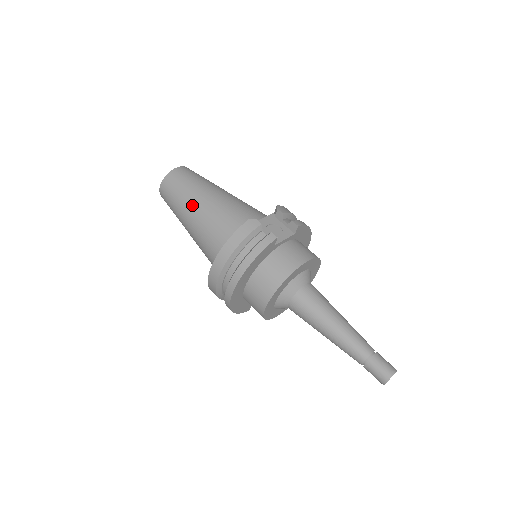
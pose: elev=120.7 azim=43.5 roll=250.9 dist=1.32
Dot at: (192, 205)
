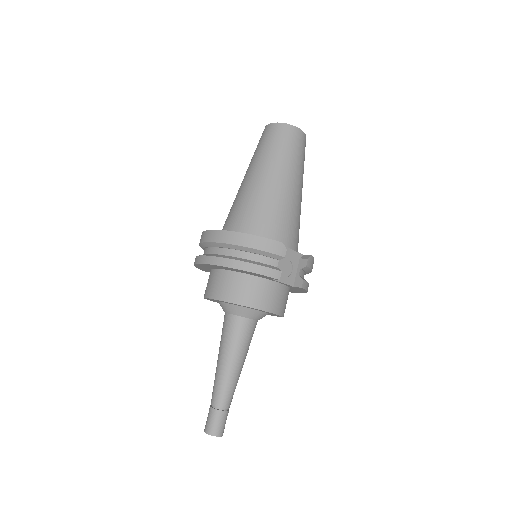
Dot at: (270, 171)
